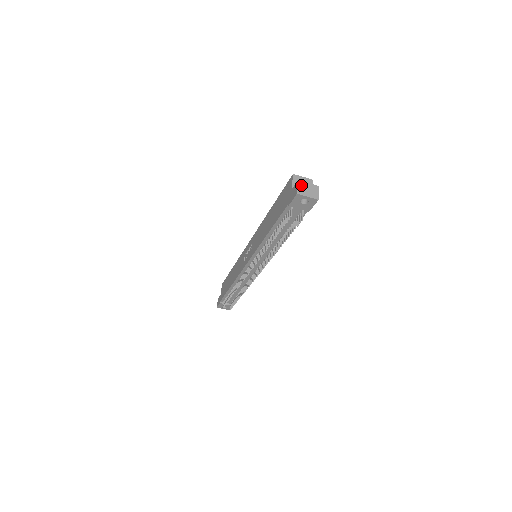
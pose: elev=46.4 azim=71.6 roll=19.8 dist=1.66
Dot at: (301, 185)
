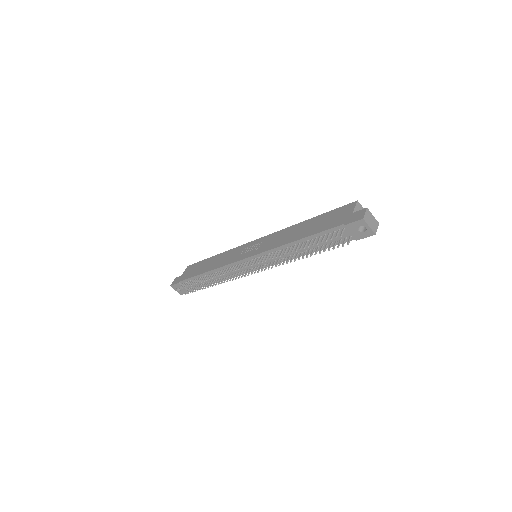
Dot at: (368, 213)
